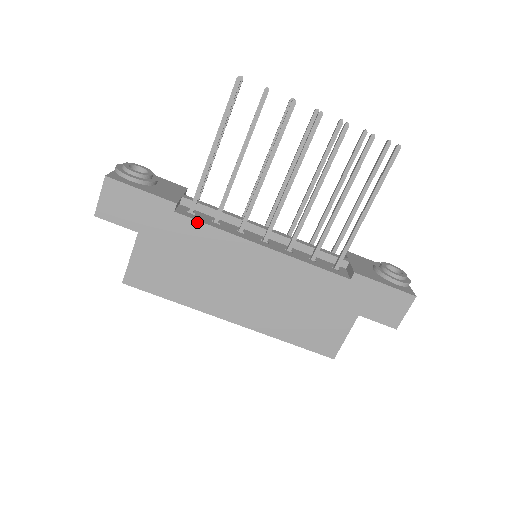
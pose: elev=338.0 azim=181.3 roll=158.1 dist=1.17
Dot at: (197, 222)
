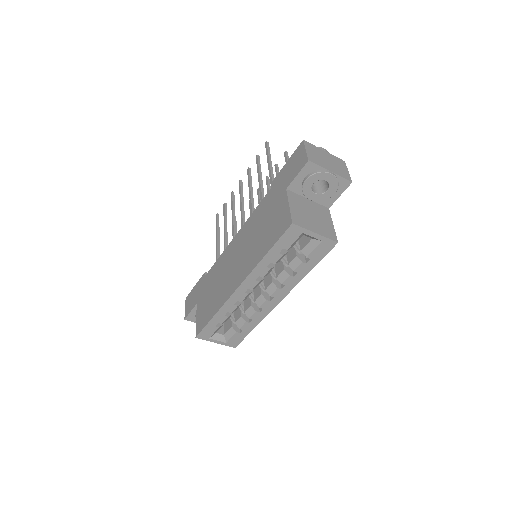
Dot at: (212, 267)
